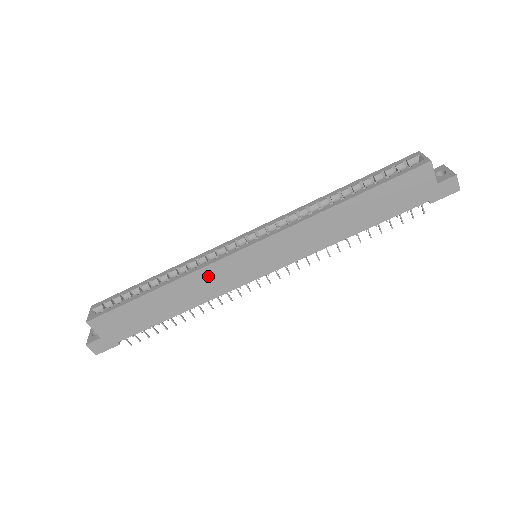
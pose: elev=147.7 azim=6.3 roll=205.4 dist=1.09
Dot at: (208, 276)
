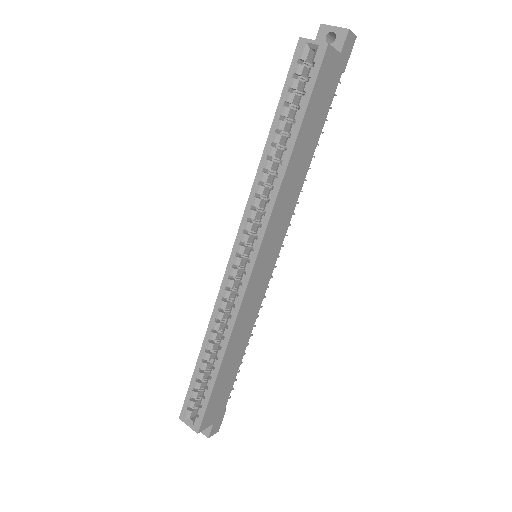
Dot at: (245, 311)
